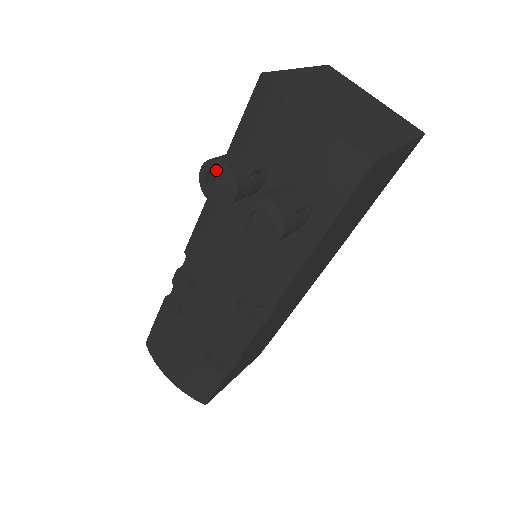
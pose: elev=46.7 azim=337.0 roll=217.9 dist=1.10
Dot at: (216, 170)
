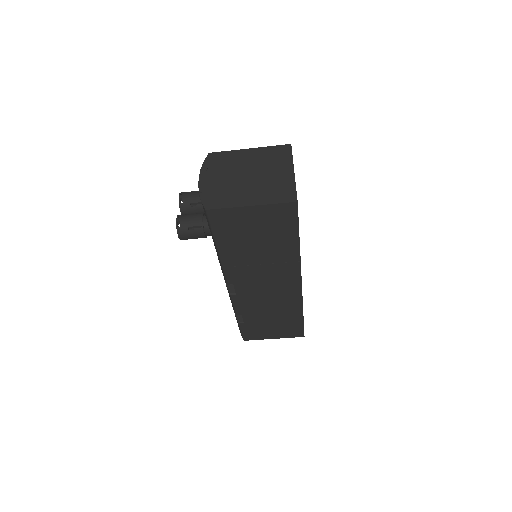
Dot at: occluded
